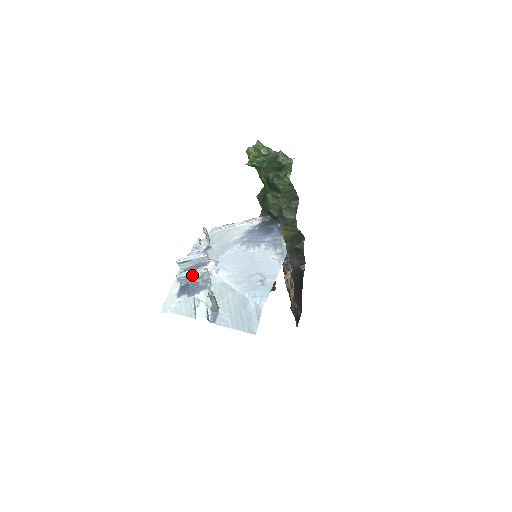
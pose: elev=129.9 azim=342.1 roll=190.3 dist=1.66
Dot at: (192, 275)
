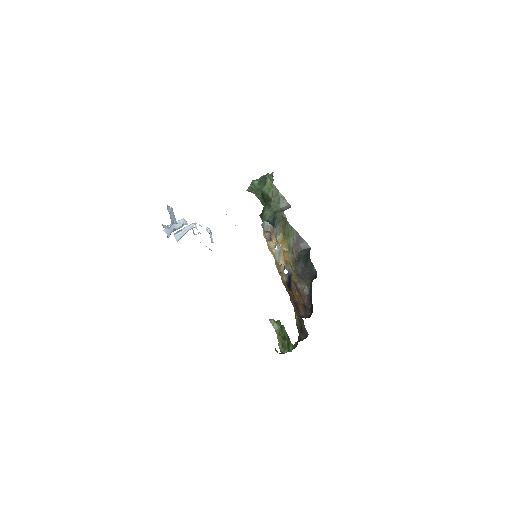
Dot at: occluded
